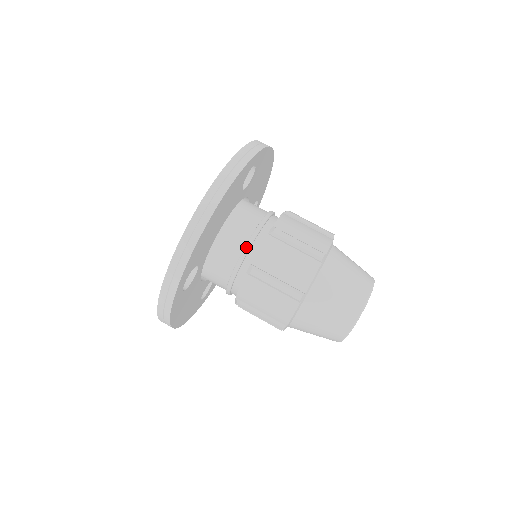
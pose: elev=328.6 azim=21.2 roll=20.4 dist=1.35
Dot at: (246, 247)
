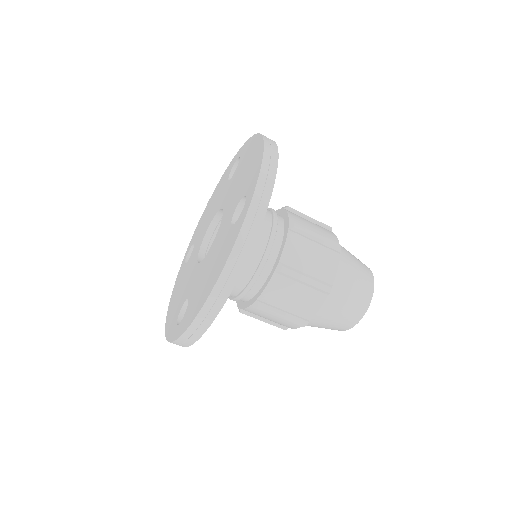
Dot at: (251, 283)
